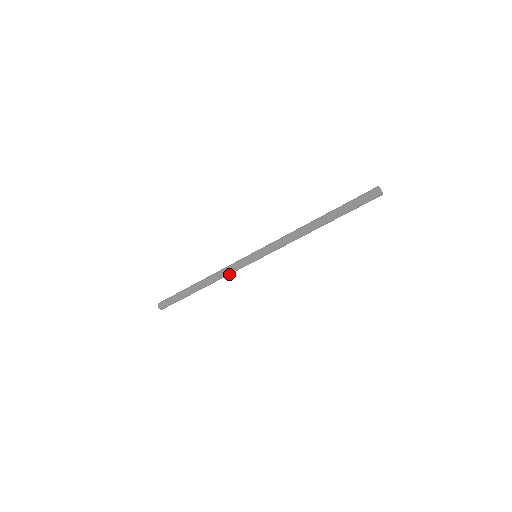
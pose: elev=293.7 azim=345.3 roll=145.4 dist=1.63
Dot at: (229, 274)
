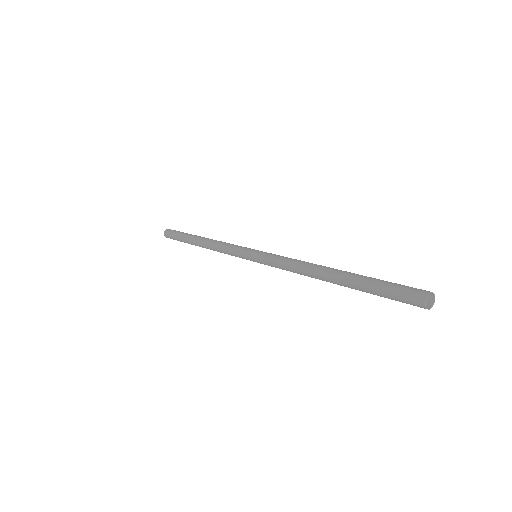
Dot at: occluded
